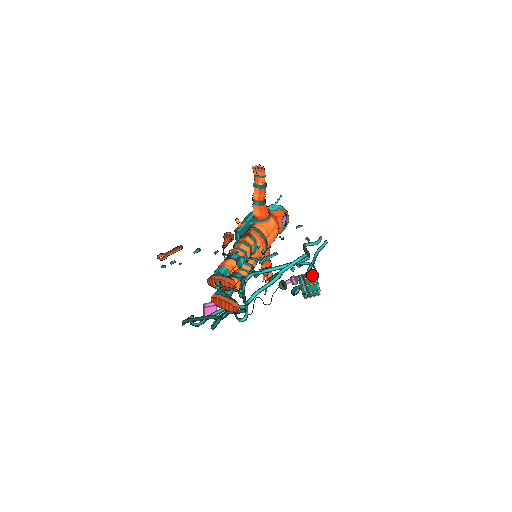
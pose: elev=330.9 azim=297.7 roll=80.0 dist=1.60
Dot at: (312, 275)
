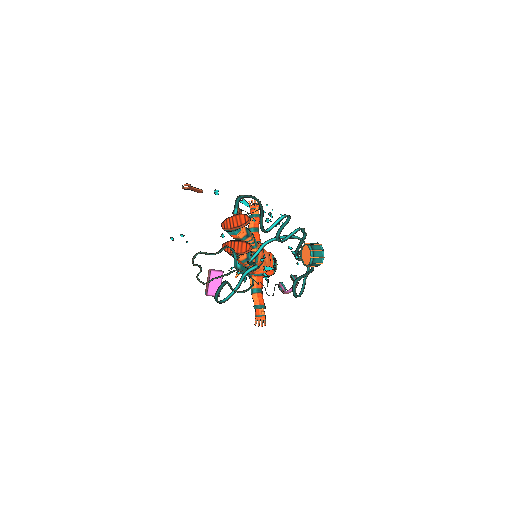
Dot at: occluded
